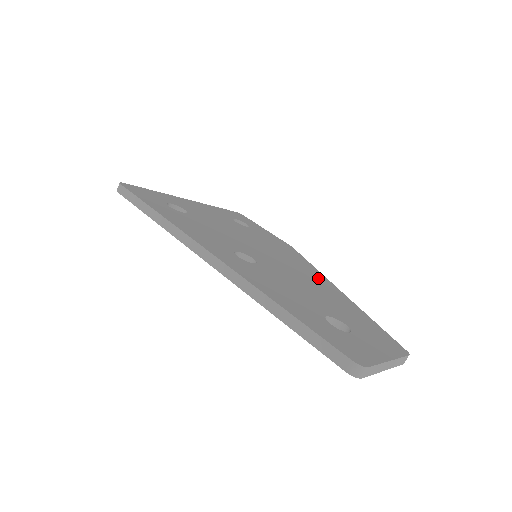
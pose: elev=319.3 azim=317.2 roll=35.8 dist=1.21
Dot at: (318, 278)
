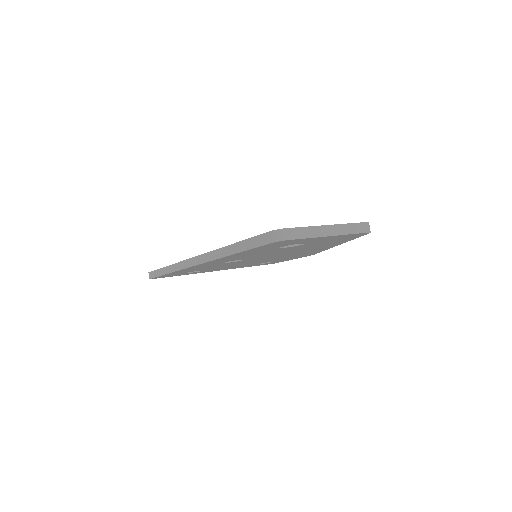
Dot at: occluded
